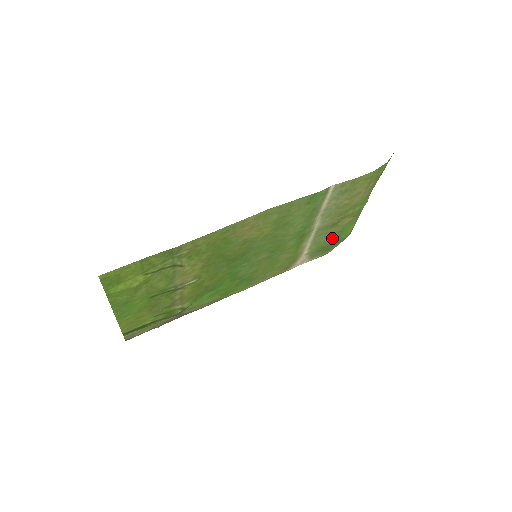
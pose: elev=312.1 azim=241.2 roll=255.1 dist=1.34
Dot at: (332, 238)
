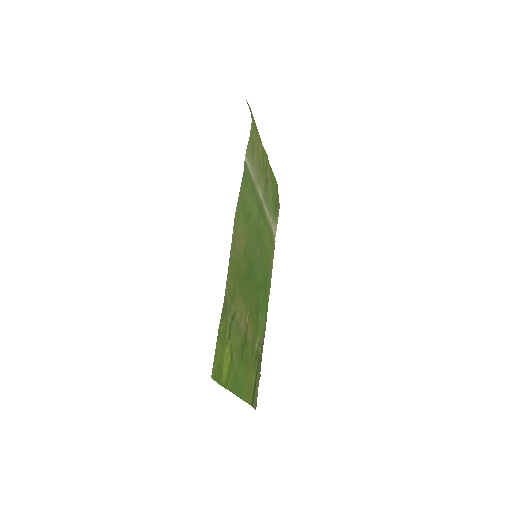
Dot at: (273, 193)
